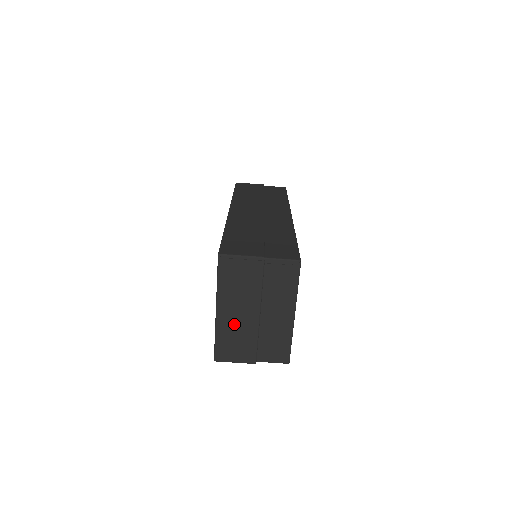
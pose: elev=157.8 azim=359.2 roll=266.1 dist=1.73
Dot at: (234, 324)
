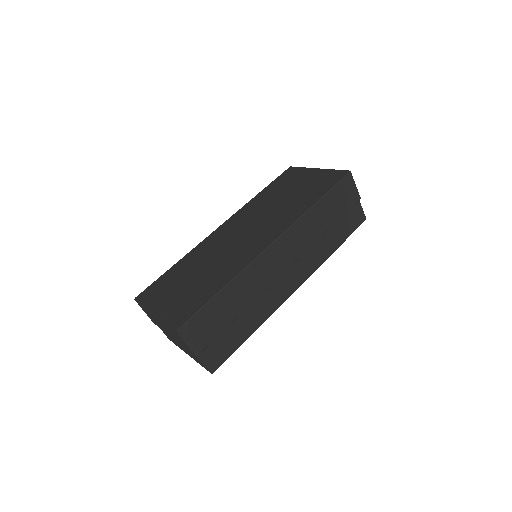
Dot at: (157, 321)
